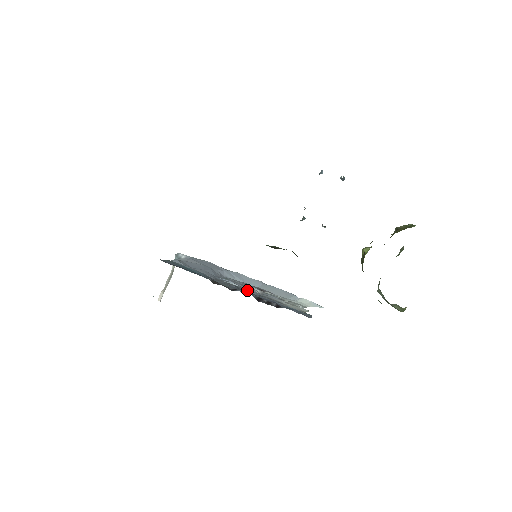
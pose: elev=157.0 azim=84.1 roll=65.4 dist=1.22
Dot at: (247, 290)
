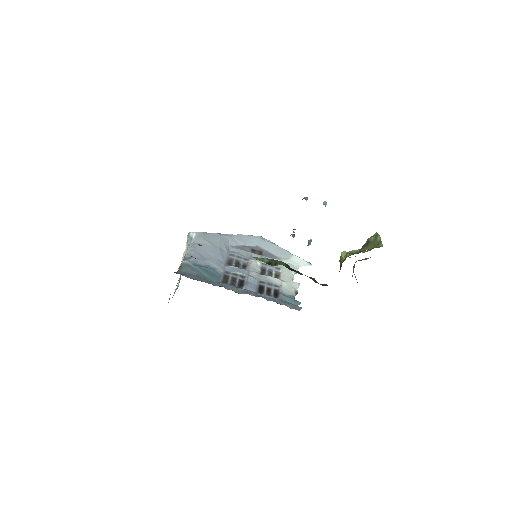
Dot at: (251, 280)
